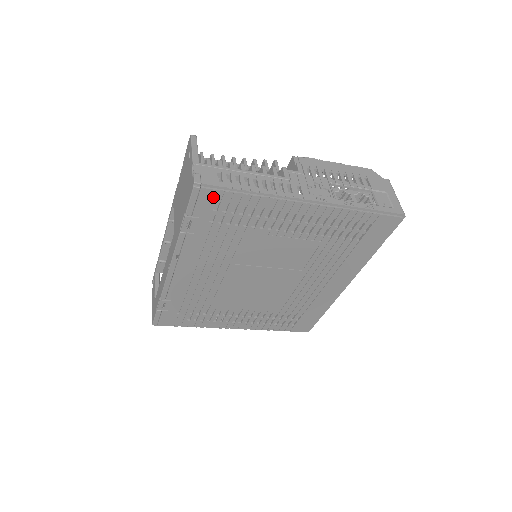
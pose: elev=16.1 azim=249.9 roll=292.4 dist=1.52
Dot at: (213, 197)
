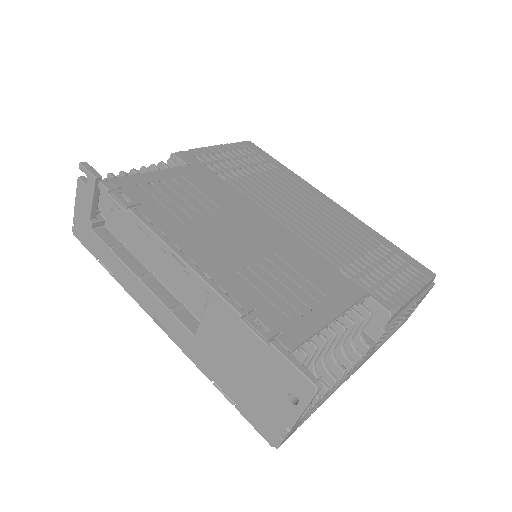
Dot at: occluded
